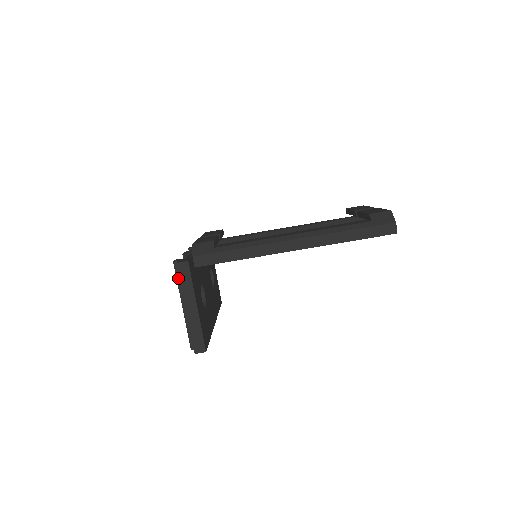
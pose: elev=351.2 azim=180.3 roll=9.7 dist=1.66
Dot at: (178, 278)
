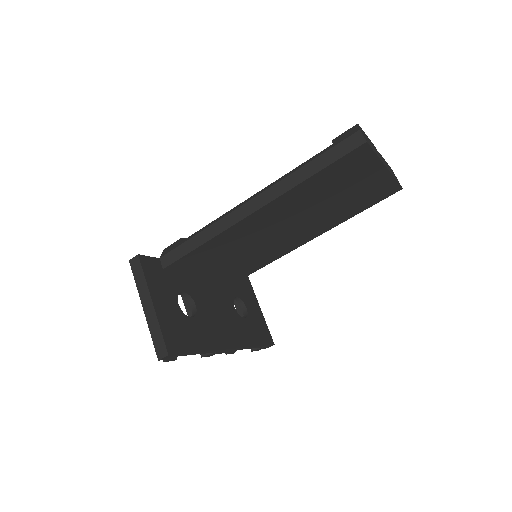
Dot at: occluded
